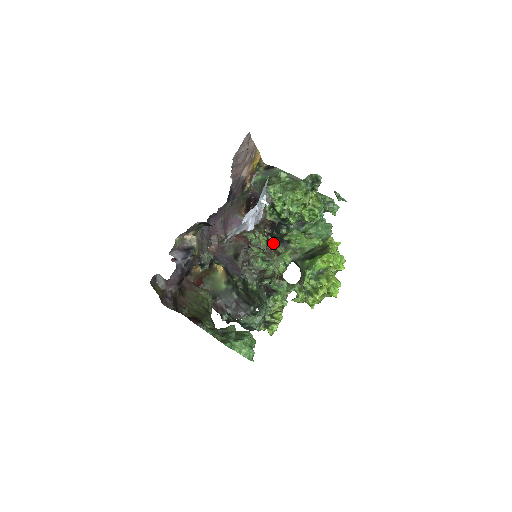
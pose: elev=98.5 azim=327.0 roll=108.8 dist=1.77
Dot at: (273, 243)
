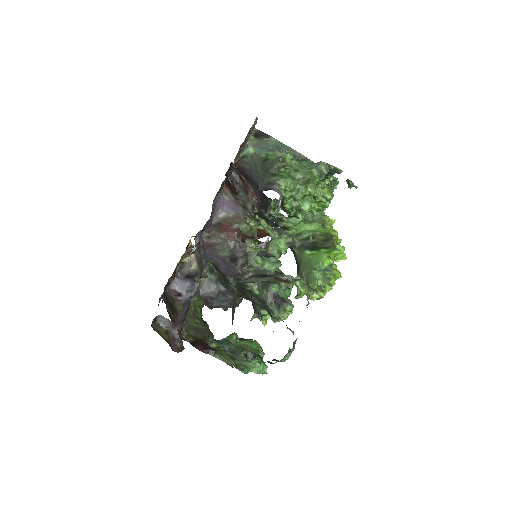
Dot at: (261, 223)
